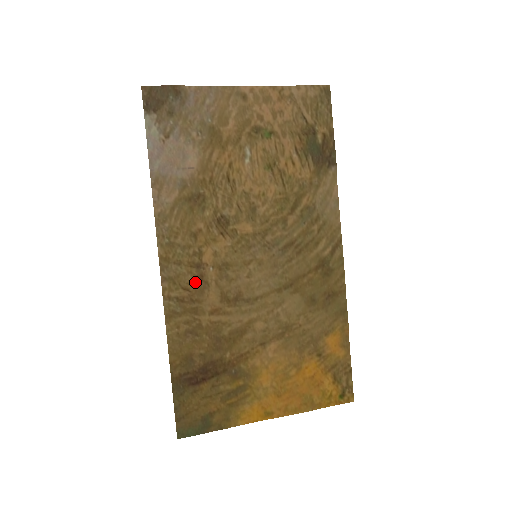
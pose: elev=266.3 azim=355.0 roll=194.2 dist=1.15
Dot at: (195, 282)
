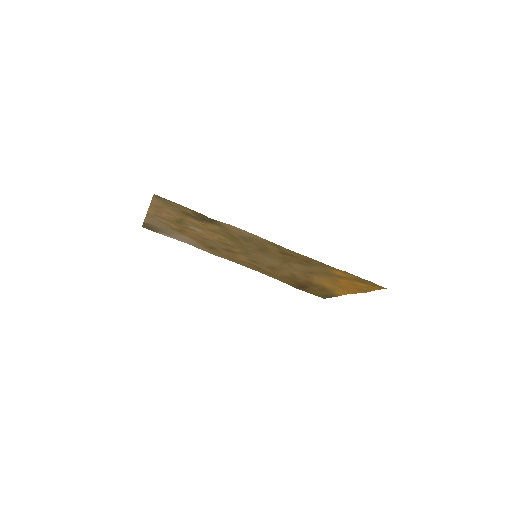
Dot at: (254, 266)
